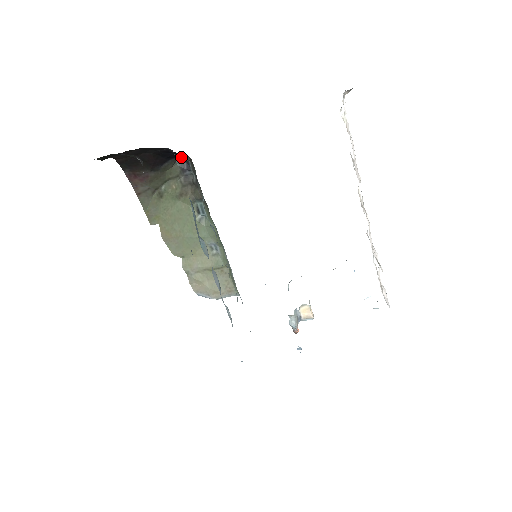
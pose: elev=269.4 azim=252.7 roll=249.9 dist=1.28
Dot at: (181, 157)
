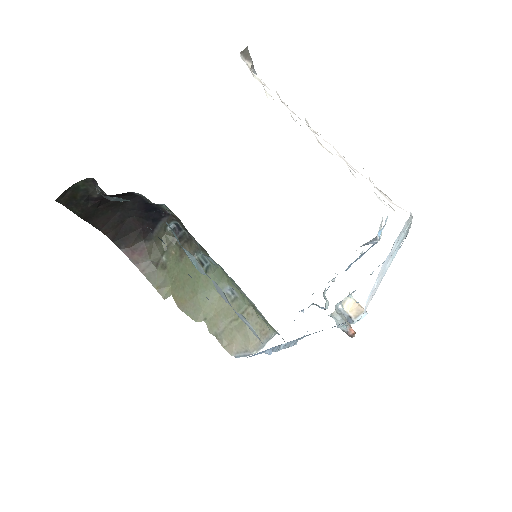
Dot at: (167, 219)
